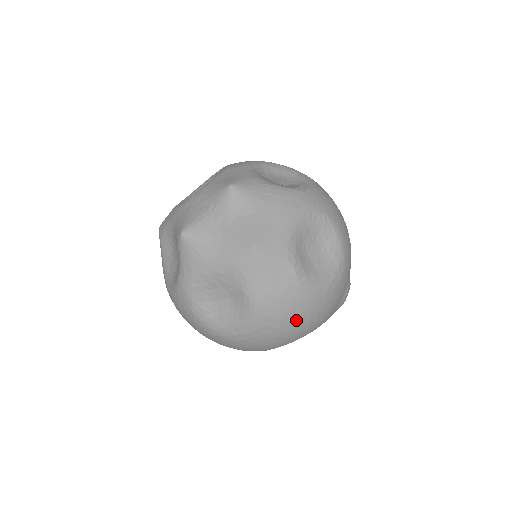
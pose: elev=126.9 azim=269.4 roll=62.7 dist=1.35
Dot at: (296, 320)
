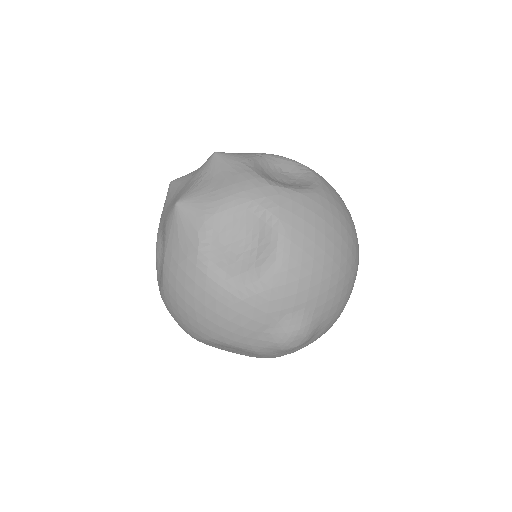
Dot at: (191, 304)
